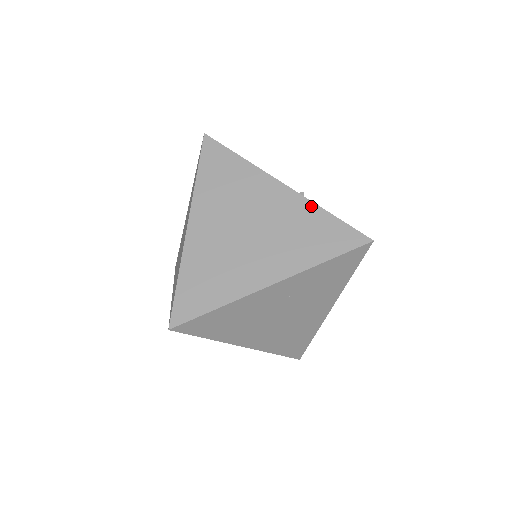
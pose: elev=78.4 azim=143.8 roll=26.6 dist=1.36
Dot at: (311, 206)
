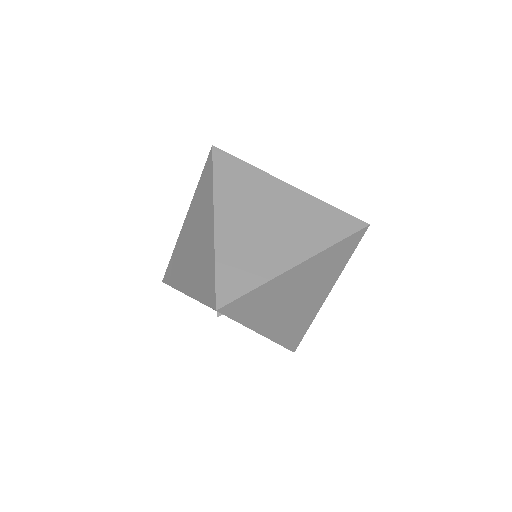
Dot at: (316, 201)
